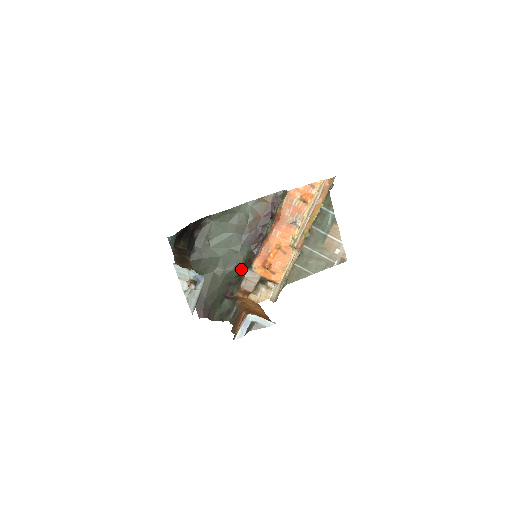
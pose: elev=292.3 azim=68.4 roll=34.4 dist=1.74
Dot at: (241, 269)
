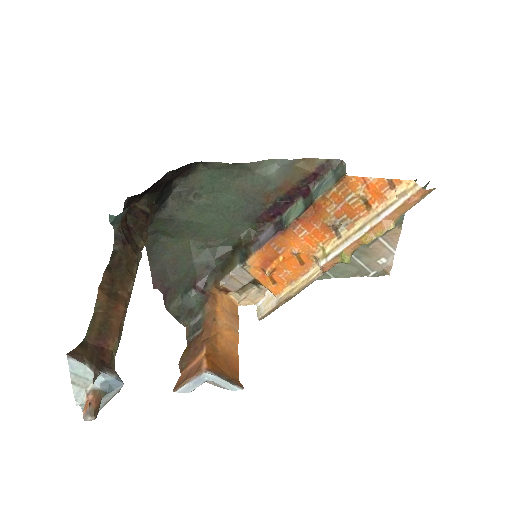
Dot at: (231, 249)
